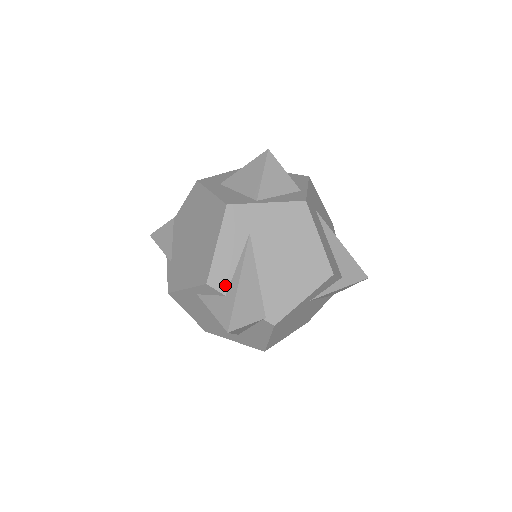
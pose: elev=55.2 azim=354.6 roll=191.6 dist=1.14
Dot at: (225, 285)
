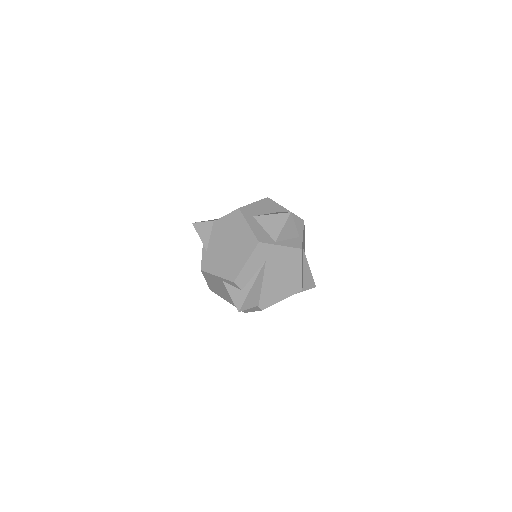
Dot at: (243, 285)
